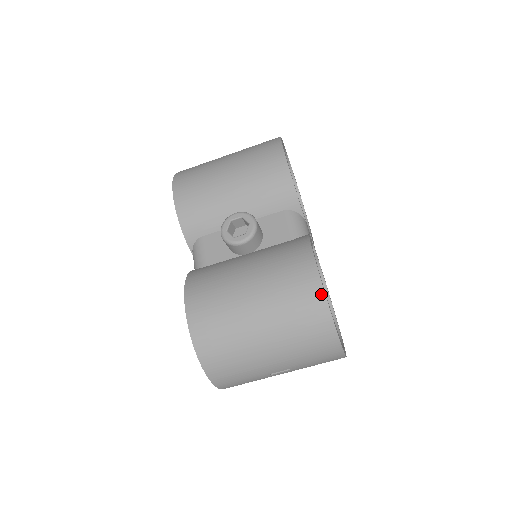
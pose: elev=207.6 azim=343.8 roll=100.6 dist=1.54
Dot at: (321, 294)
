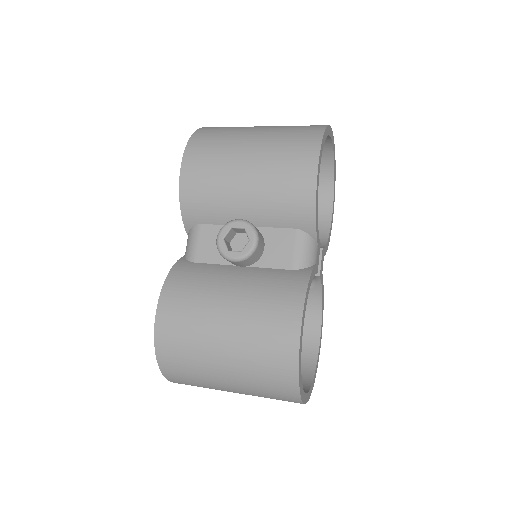
Dot at: (295, 357)
